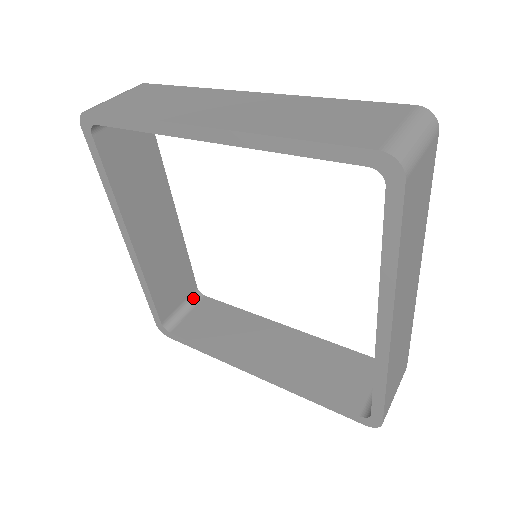
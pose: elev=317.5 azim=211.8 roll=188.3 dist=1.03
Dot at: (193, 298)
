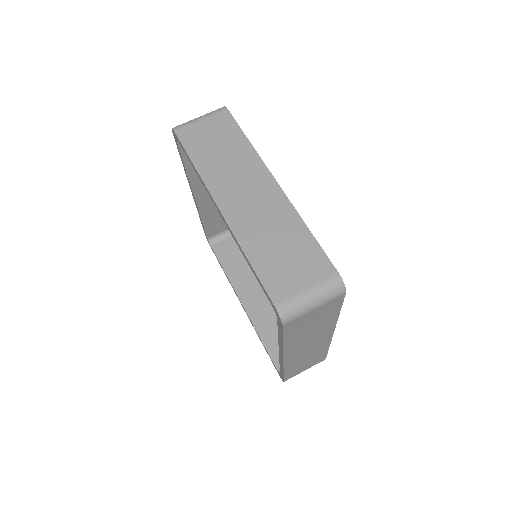
Dot at: occluded
